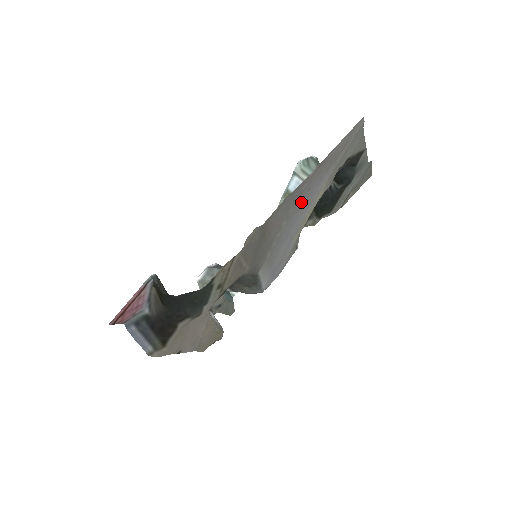
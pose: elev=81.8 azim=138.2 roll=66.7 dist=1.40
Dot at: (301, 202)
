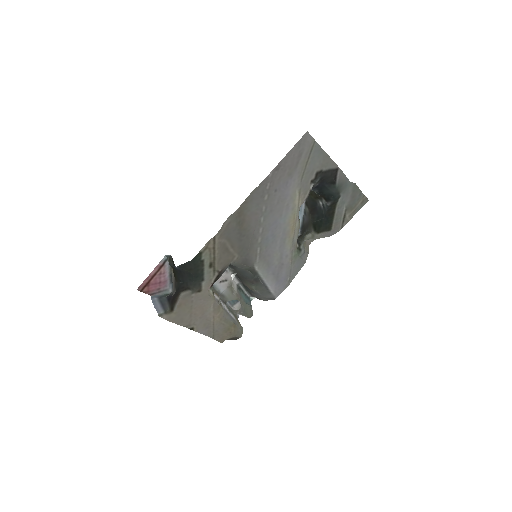
Dot at: (273, 202)
